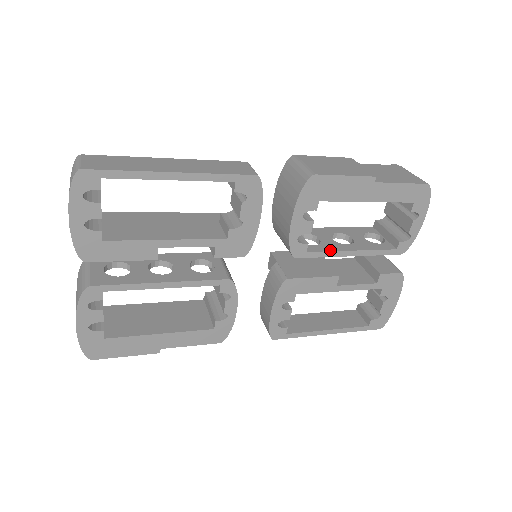
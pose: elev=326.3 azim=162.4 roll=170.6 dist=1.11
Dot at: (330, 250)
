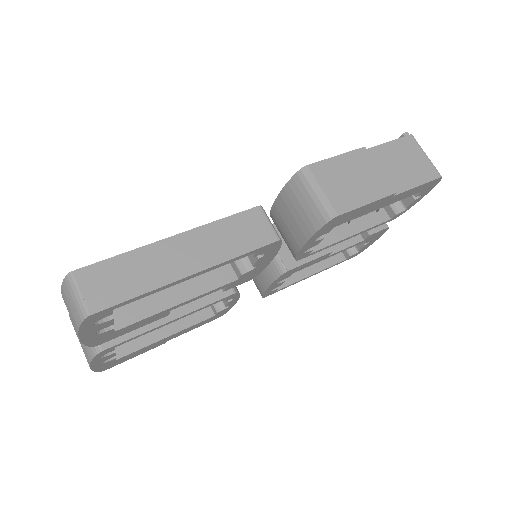
Dot at: (331, 243)
